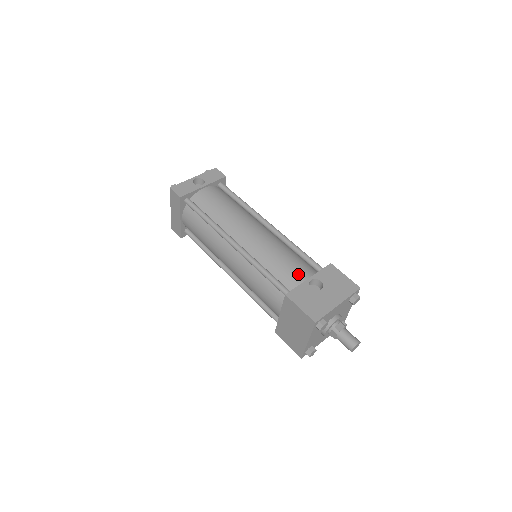
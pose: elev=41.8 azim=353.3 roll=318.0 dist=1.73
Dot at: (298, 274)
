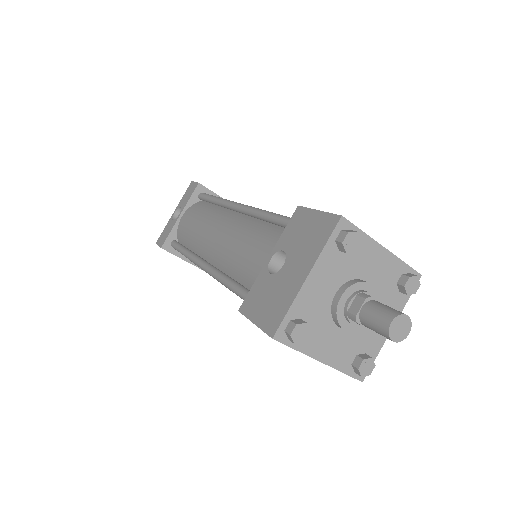
Dot at: (259, 260)
